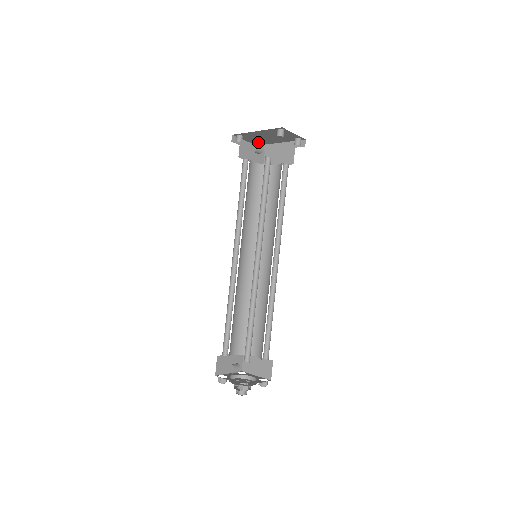
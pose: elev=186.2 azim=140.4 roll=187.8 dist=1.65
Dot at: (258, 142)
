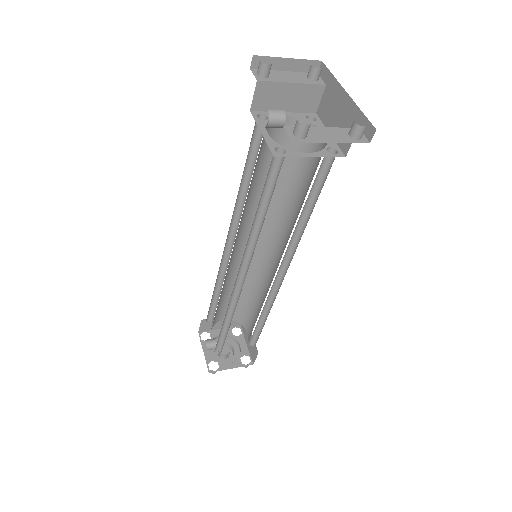
Dot at: (314, 67)
